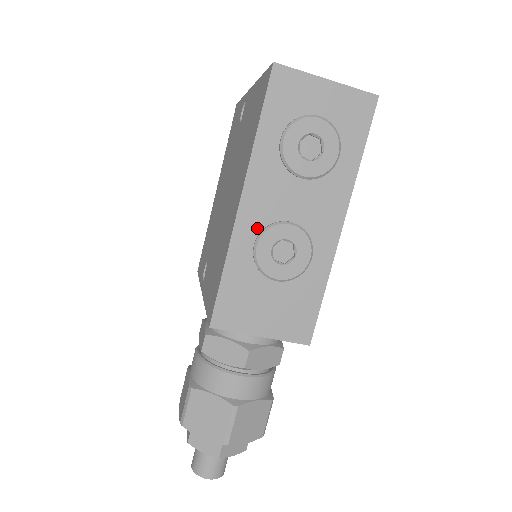
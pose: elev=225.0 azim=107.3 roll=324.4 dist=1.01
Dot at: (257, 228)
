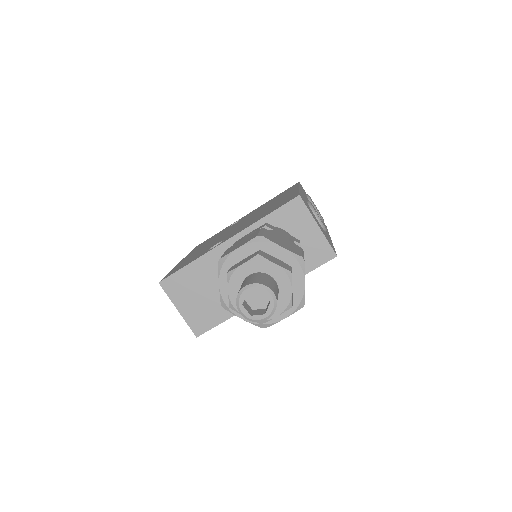
Dot at: occluded
